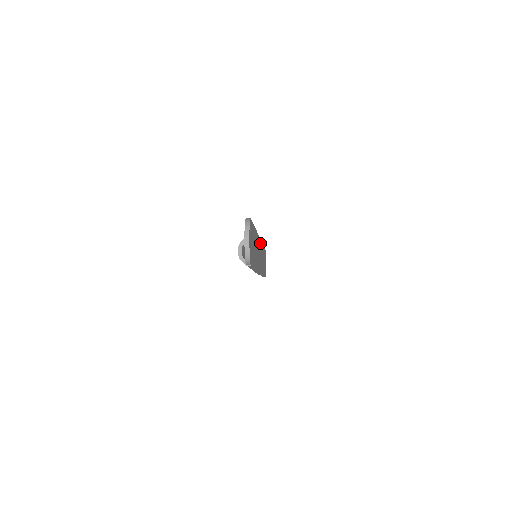
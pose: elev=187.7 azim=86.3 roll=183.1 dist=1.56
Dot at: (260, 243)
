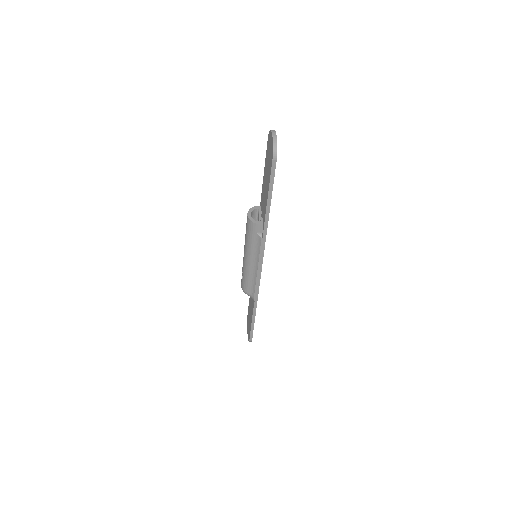
Dot at: occluded
